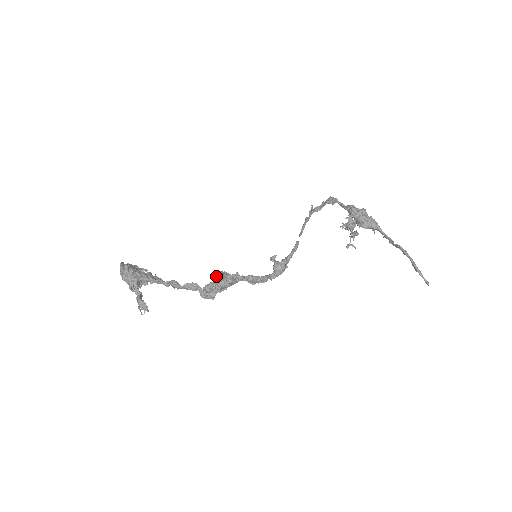
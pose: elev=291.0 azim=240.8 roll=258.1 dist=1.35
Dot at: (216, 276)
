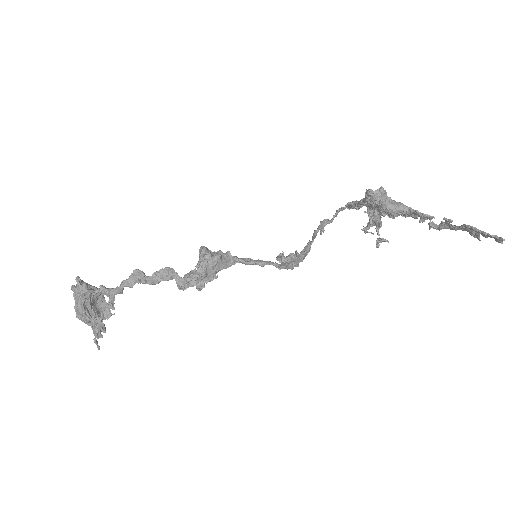
Dot at: occluded
